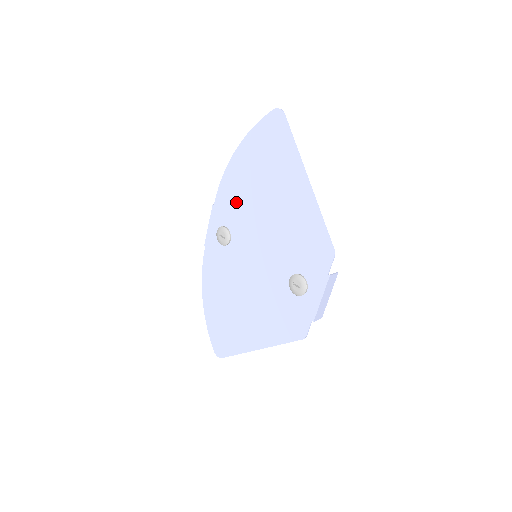
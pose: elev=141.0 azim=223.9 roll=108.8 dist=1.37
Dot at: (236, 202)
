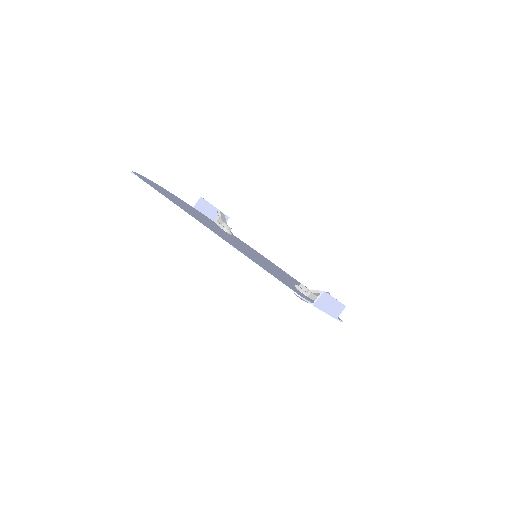
Dot at: occluded
